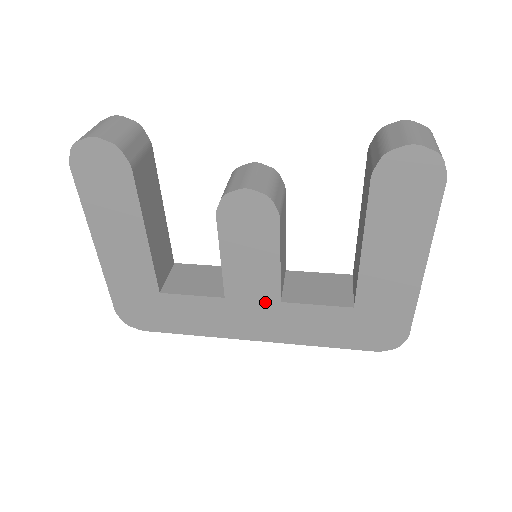
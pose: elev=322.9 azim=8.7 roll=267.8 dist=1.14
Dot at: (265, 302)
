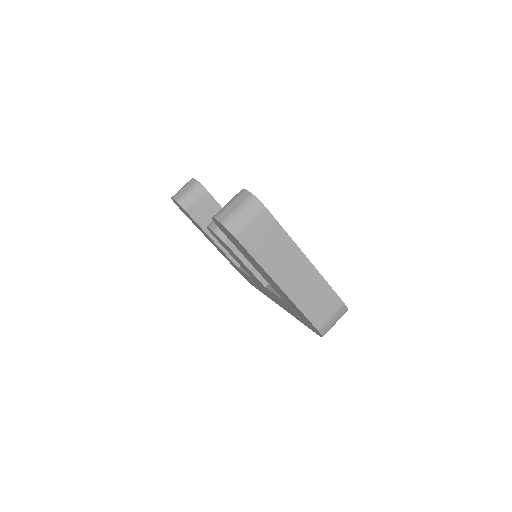
Dot at: (262, 285)
